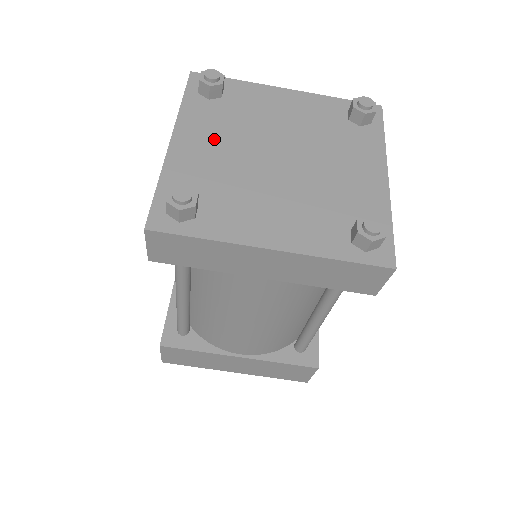
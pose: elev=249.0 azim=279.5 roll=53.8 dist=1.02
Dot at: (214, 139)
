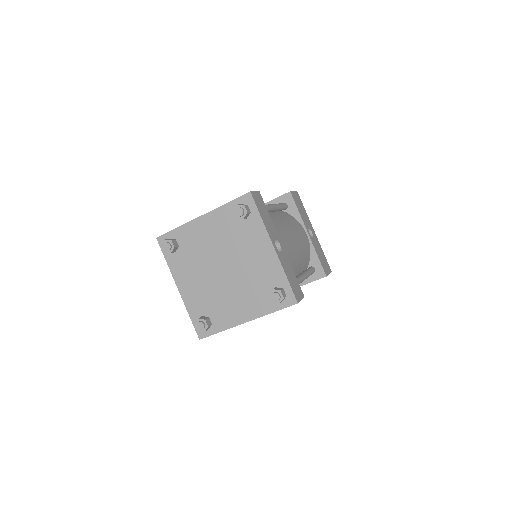
Dot at: (192, 277)
